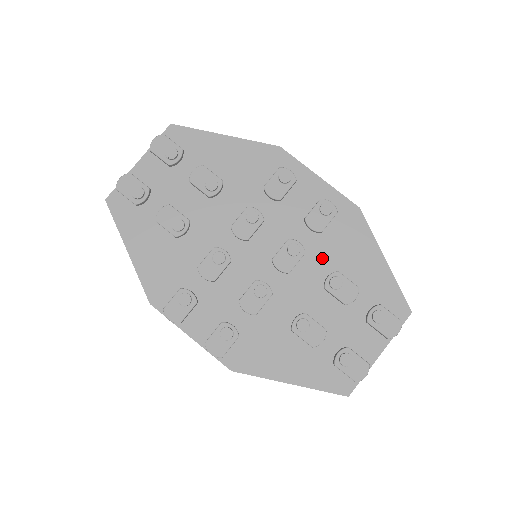
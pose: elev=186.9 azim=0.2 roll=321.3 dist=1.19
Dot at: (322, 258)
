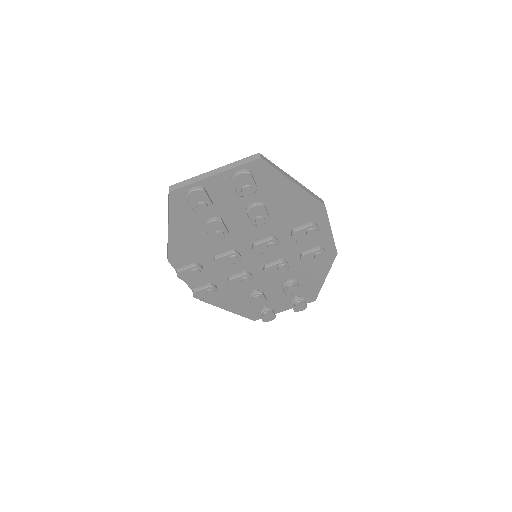
Dot at: (293, 269)
